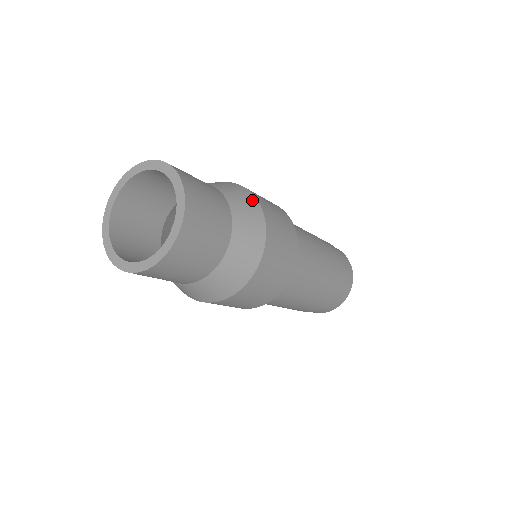
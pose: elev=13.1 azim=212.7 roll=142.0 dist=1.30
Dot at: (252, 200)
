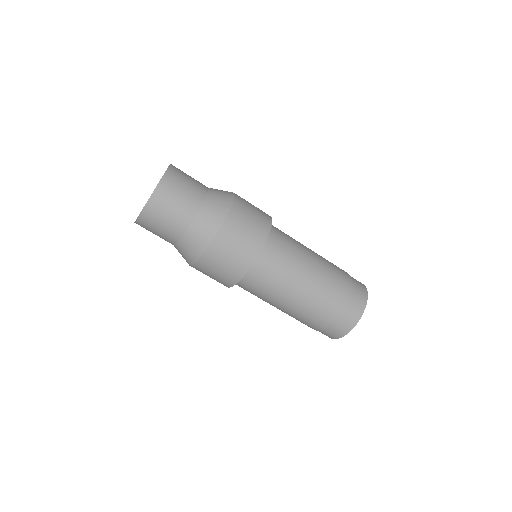
Dot at: (228, 200)
